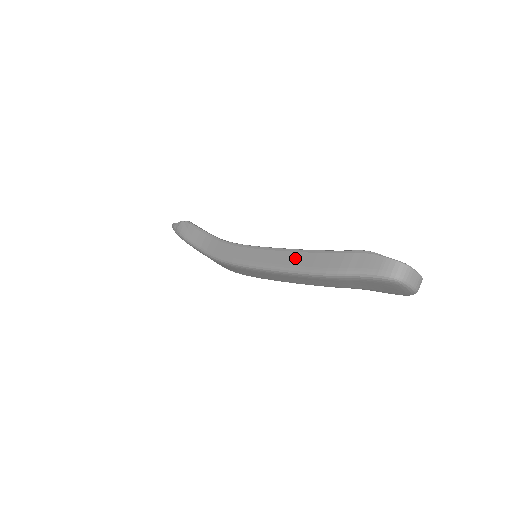
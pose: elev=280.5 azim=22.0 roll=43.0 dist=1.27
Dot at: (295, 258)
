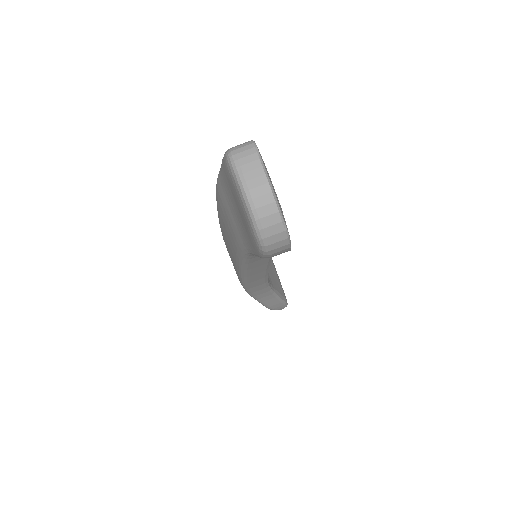
Dot at: occluded
